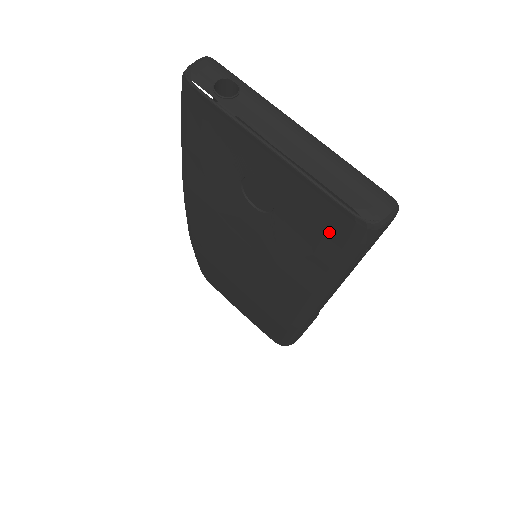
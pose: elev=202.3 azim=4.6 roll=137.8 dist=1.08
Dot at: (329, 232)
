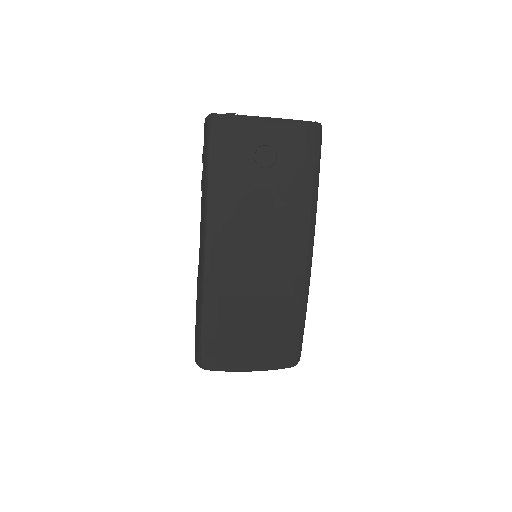
Dot at: (307, 143)
